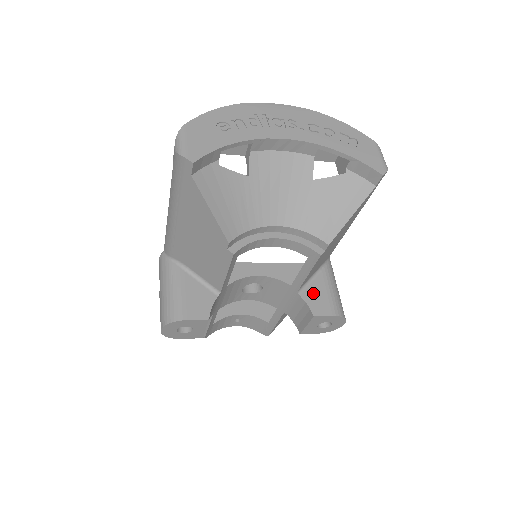
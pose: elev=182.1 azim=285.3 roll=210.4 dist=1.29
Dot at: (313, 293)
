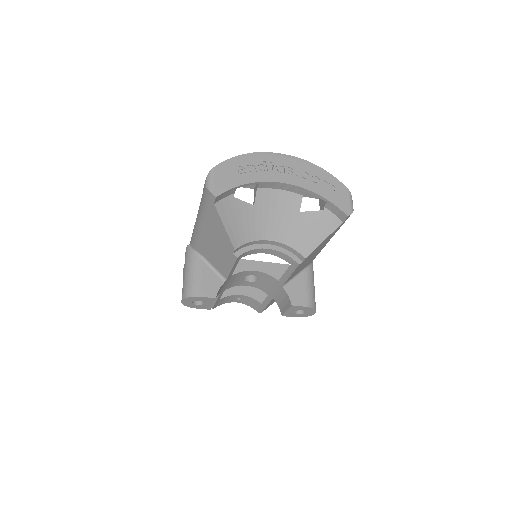
Dot at: (294, 288)
